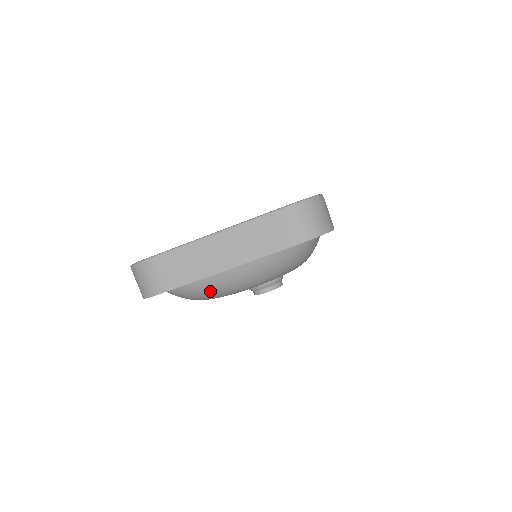
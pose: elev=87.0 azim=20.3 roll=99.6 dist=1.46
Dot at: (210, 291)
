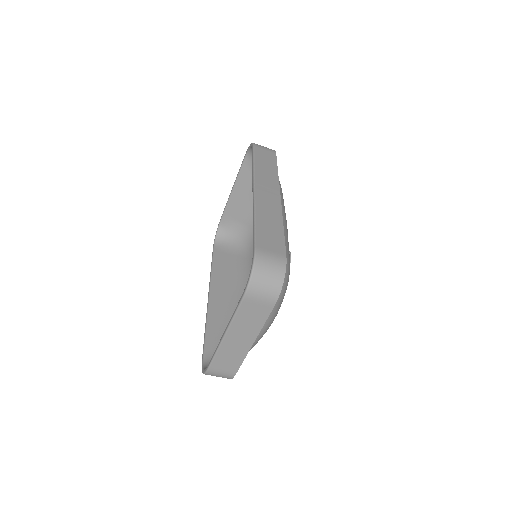
Dot at: (257, 342)
